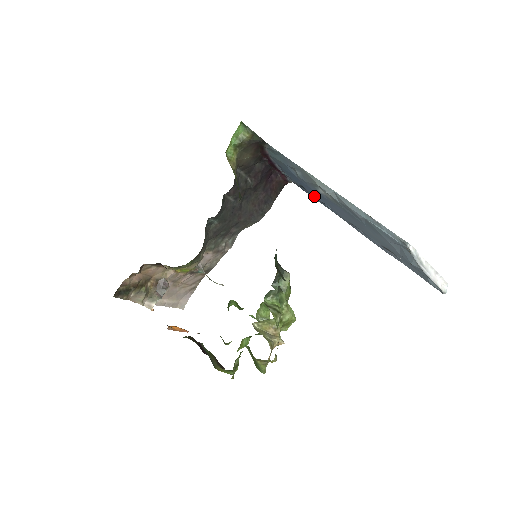
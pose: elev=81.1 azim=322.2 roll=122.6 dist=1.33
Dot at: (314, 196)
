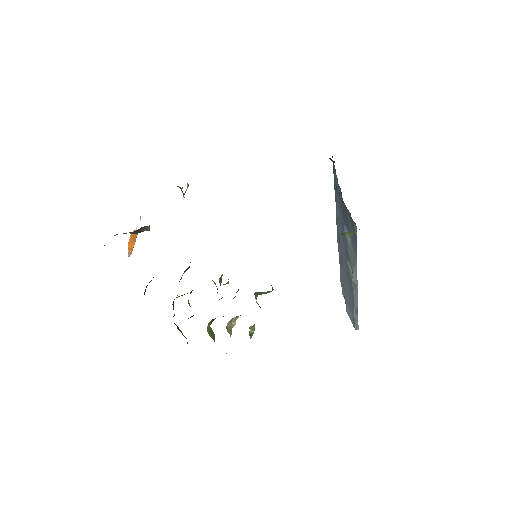
Dot at: occluded
